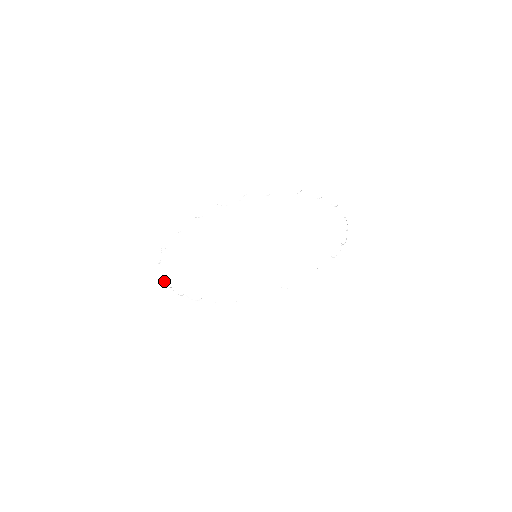
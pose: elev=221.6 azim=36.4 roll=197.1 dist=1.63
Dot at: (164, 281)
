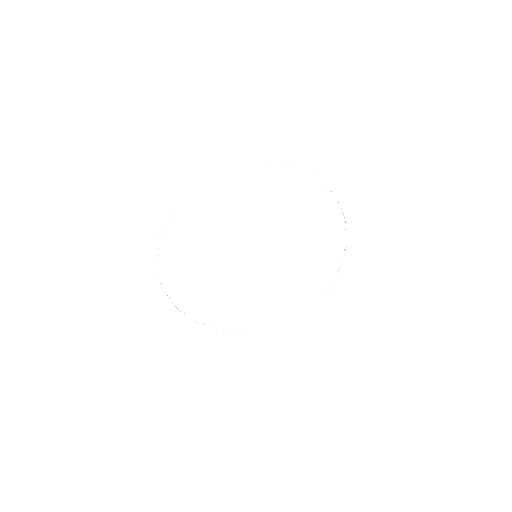
Dot at: (159, 240)
